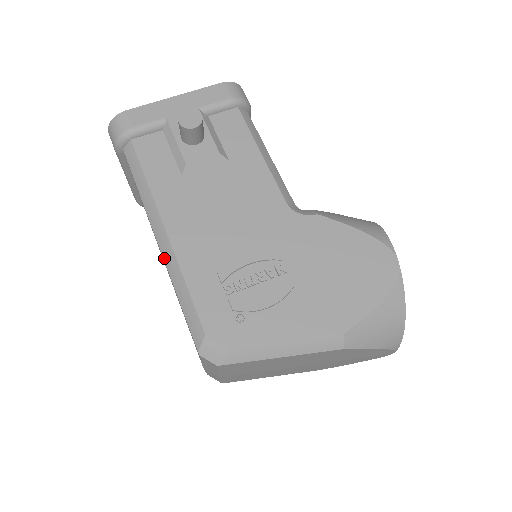
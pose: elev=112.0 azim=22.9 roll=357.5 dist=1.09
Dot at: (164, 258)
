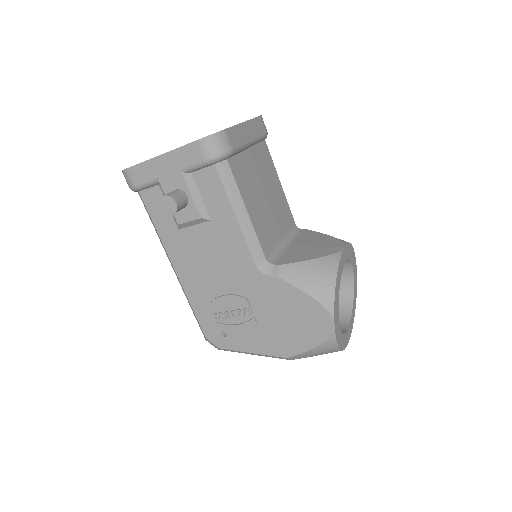
Dot at: (179, 282)
